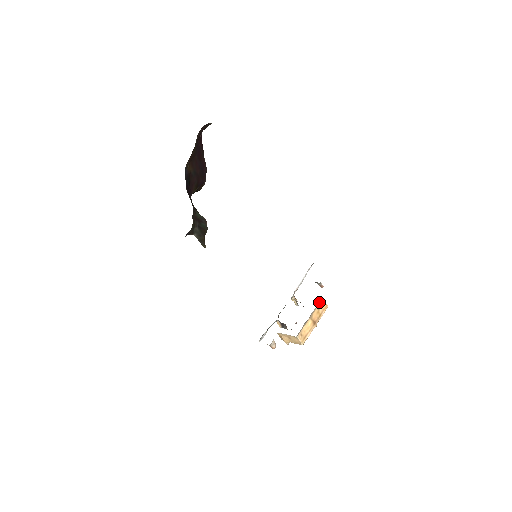
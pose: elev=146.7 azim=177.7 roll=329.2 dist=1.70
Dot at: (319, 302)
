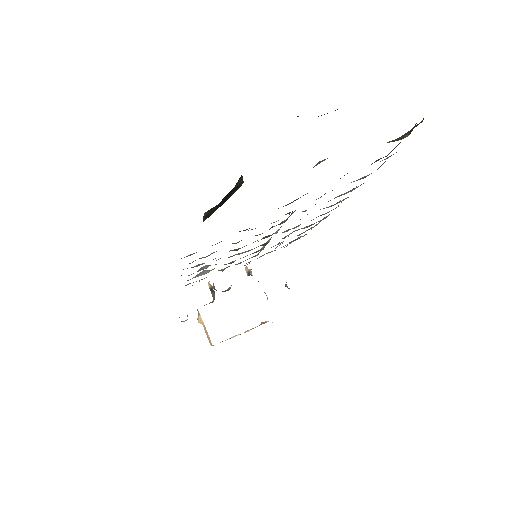
Dot at: (267, 321)
